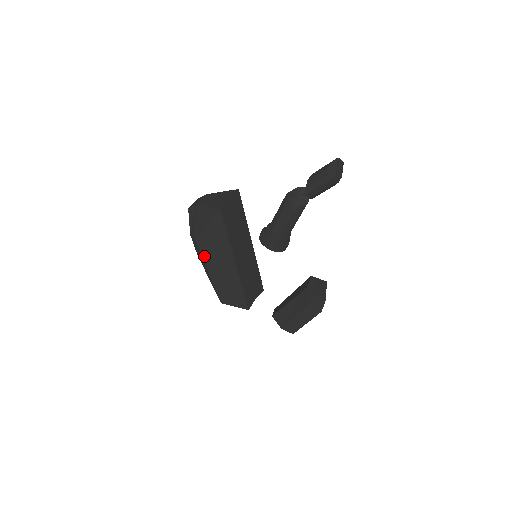
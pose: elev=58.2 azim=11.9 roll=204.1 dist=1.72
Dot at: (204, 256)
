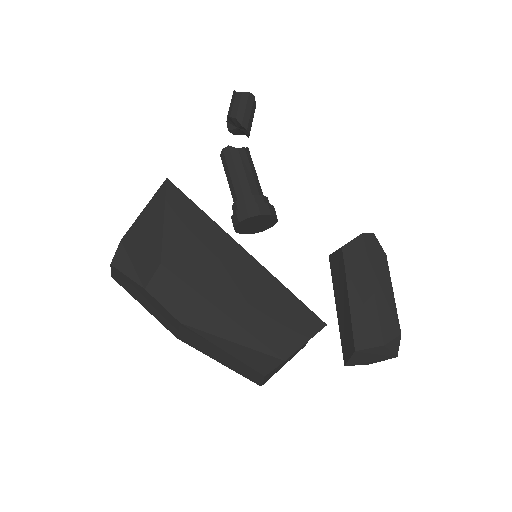
Dot at: (195, 284)
